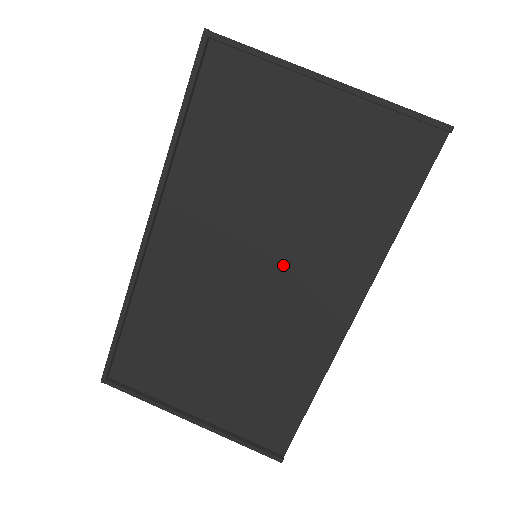
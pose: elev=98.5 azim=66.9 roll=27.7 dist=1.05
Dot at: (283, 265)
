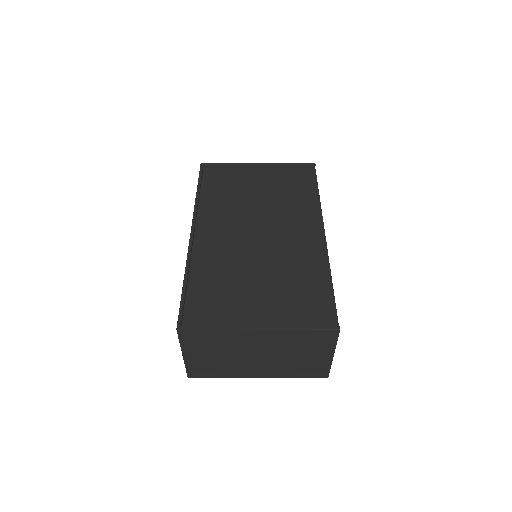
Dot at: (274, 225)
